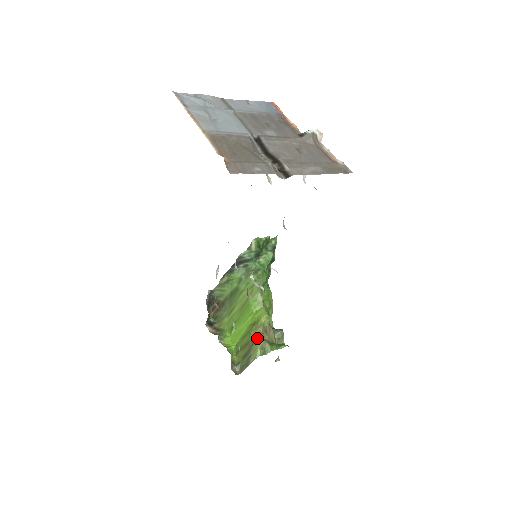
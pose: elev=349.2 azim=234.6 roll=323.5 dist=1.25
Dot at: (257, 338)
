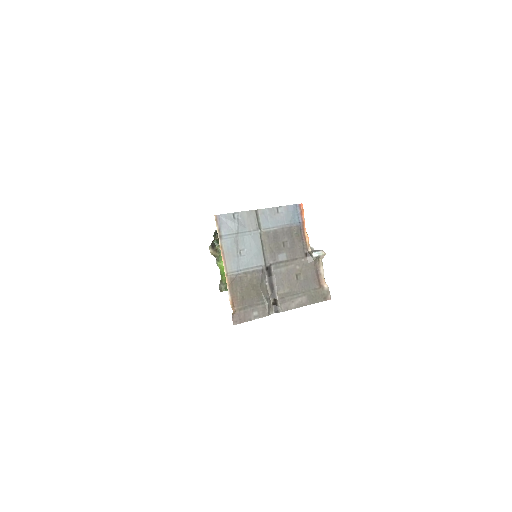
Dot at: occluded
